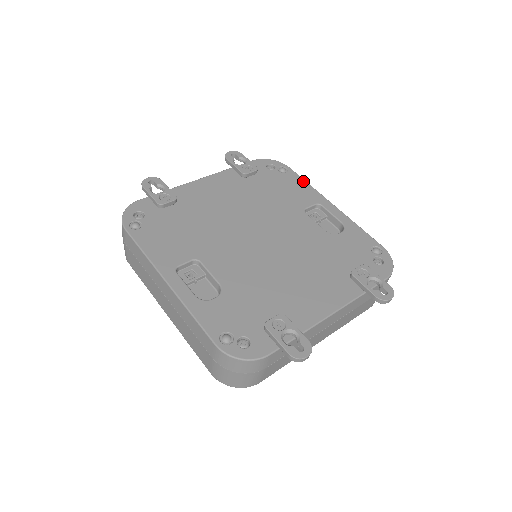
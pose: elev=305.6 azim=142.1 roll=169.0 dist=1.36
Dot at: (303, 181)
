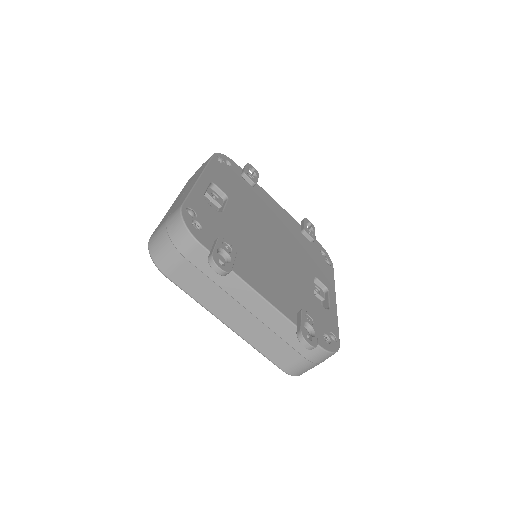
Dot at: (333, 277)
